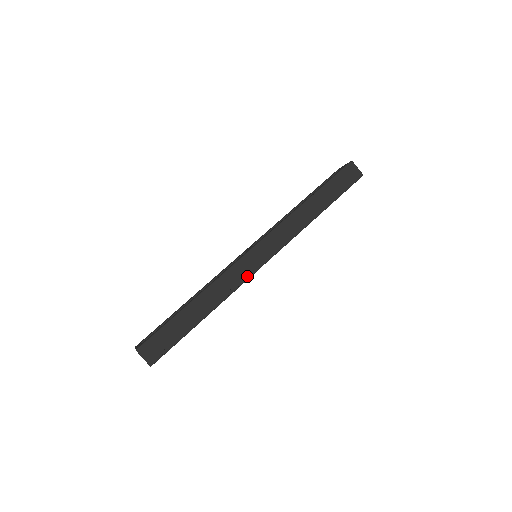
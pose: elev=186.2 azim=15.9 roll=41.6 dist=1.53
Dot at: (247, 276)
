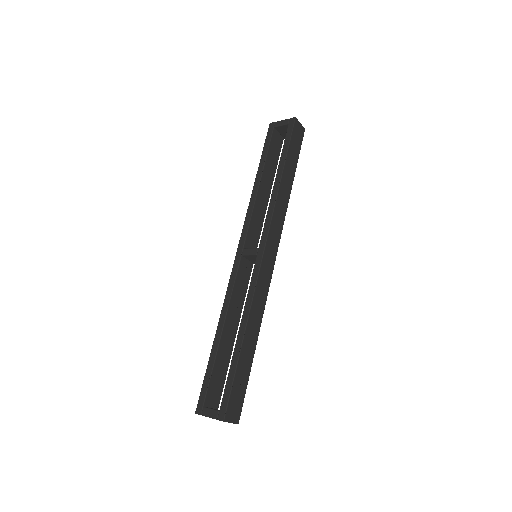
Dot at: (268, 284)
